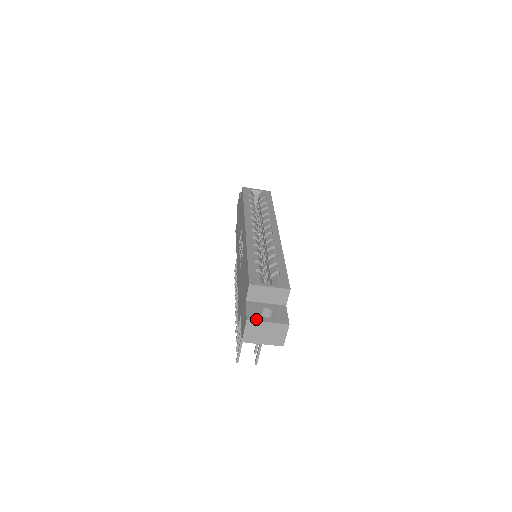
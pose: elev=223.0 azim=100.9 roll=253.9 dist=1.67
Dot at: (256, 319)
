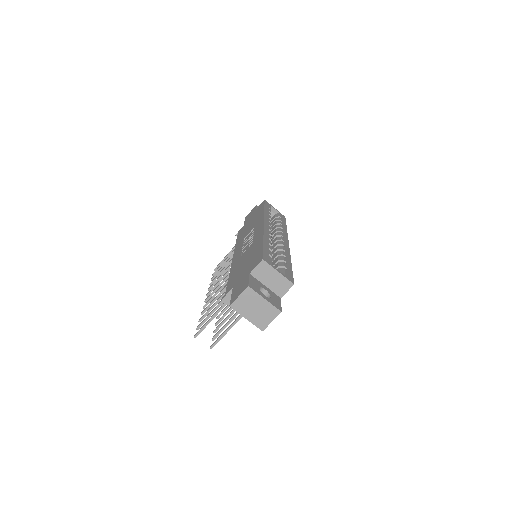
Dot at: (256, 290)
